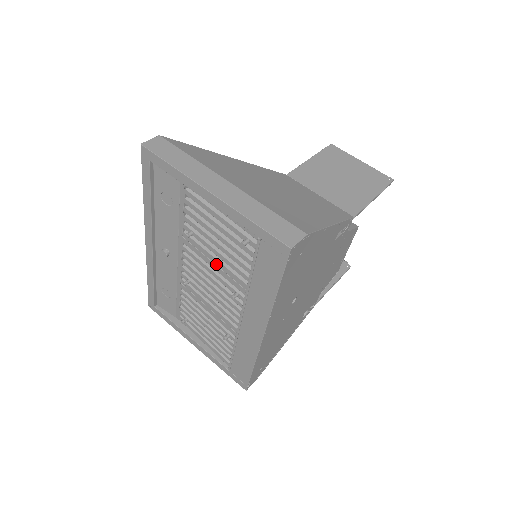
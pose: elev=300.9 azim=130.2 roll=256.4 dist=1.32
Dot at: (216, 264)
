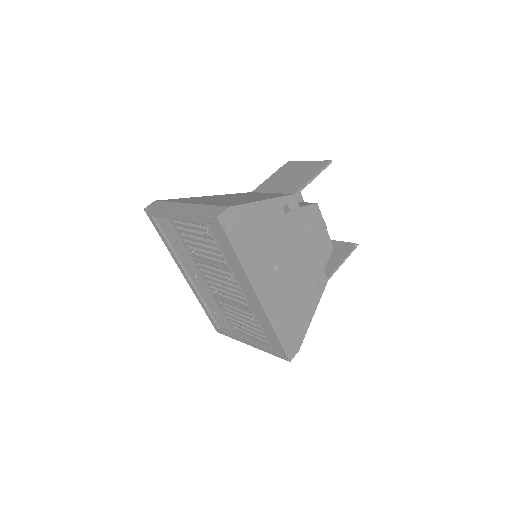
Dot at: (213, 263)
